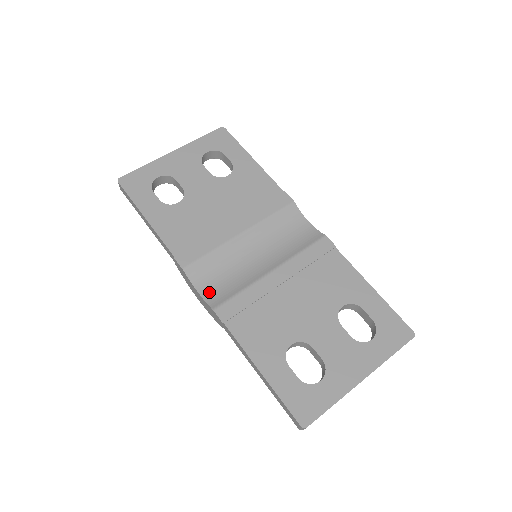
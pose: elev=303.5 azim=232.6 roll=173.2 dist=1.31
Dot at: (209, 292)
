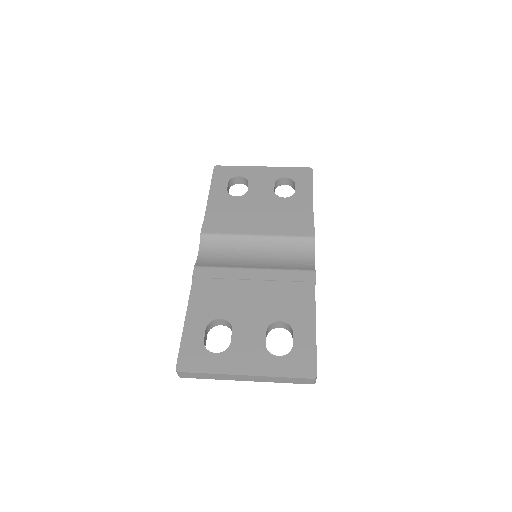
Dot at: (204, 257)
